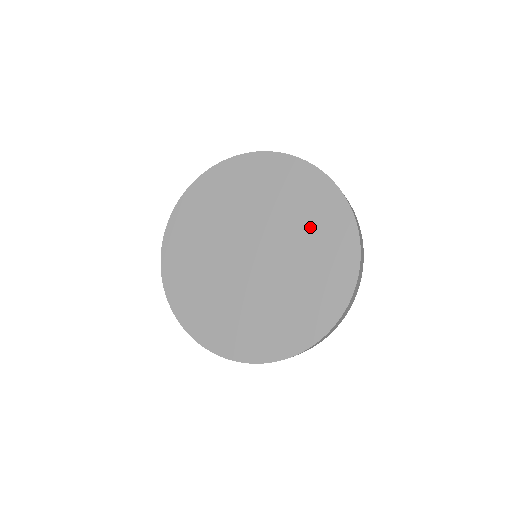
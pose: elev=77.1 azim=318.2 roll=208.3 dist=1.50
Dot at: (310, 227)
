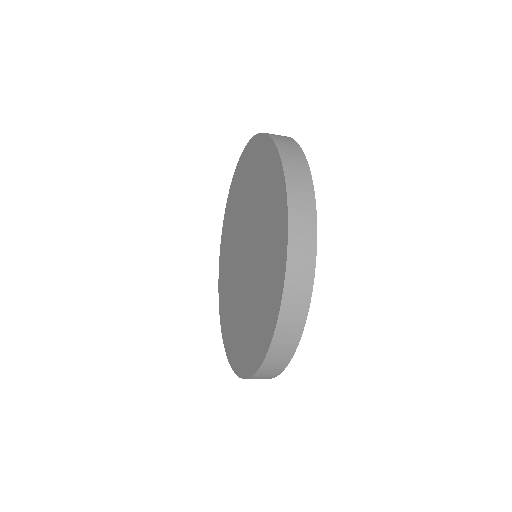
Dot at: (267, 236)
